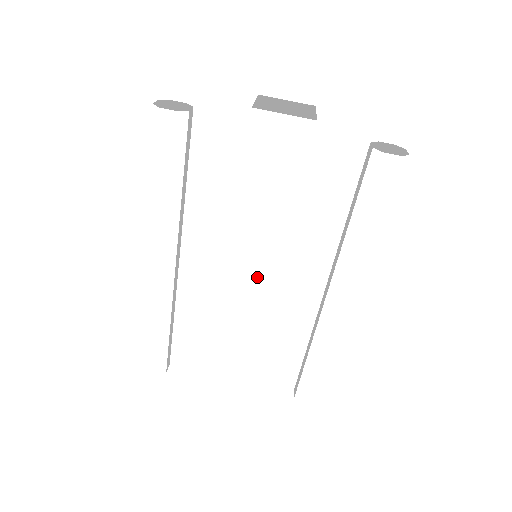
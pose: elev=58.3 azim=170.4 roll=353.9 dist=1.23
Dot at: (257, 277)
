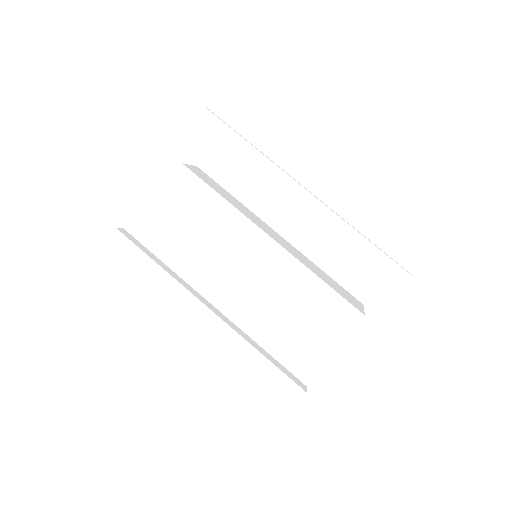
Dot at: (277, 267)
